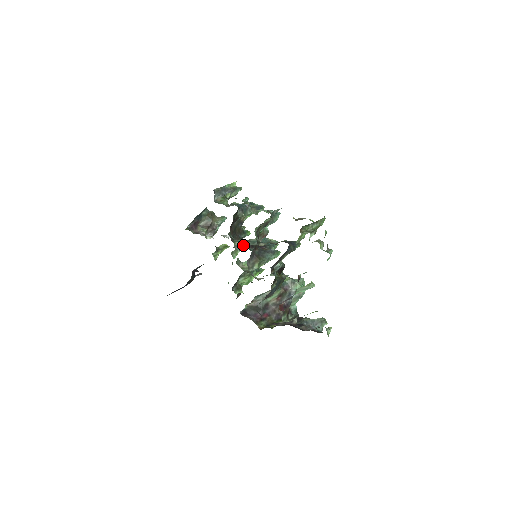
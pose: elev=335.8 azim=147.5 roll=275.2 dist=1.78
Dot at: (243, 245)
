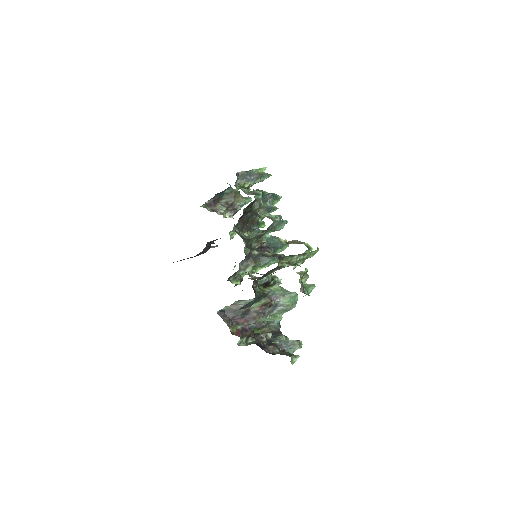
Dot at: occluded
